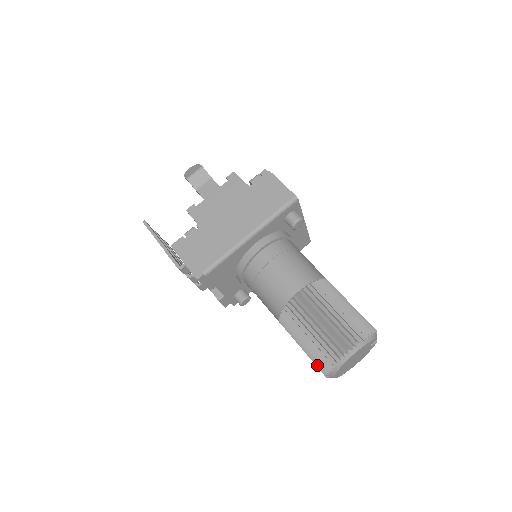
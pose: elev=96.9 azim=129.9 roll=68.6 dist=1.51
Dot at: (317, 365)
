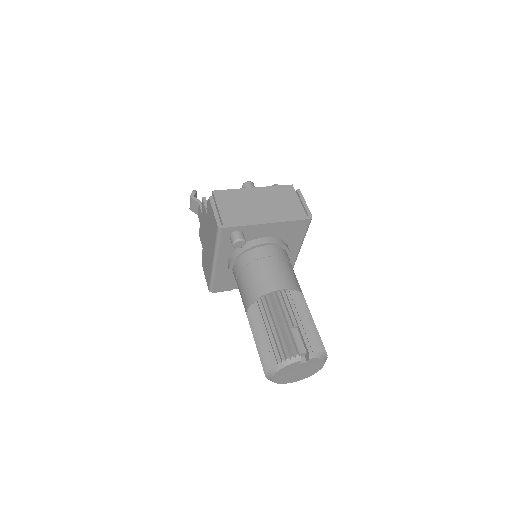
Dot at: occluded
